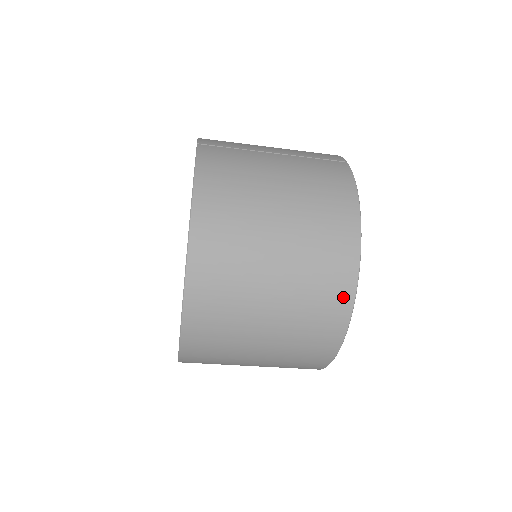
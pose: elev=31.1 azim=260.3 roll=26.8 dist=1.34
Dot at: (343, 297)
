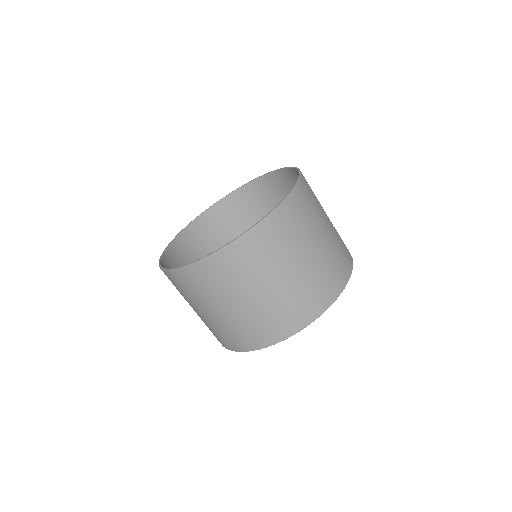
Dot at: (300, 322)
